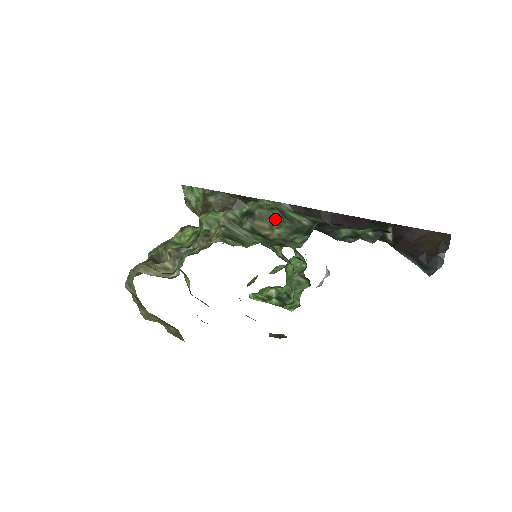
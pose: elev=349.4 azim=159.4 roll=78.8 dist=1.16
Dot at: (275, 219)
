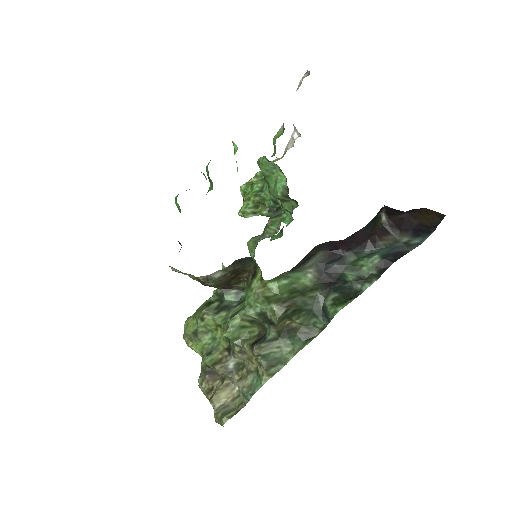
Dot at: (292, 315)
